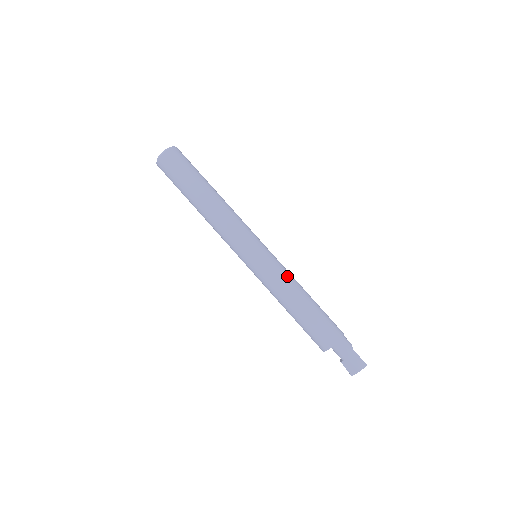
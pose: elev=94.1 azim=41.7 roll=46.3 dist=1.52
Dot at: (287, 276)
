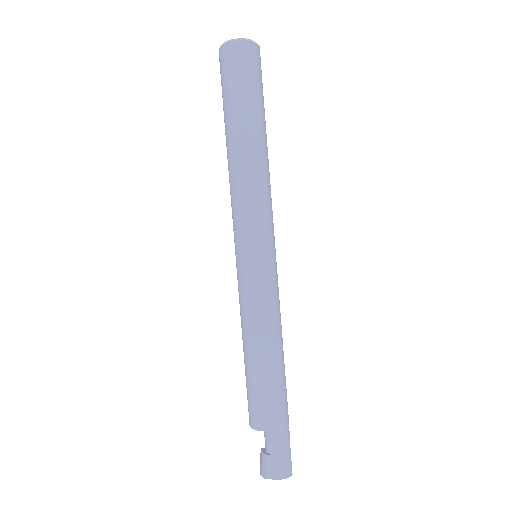
Dot at: (279, 307)
